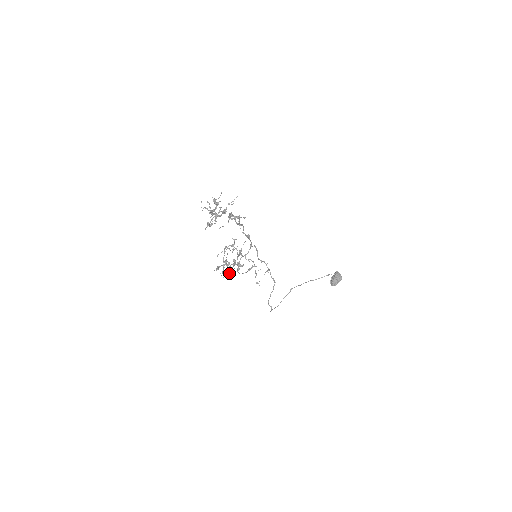
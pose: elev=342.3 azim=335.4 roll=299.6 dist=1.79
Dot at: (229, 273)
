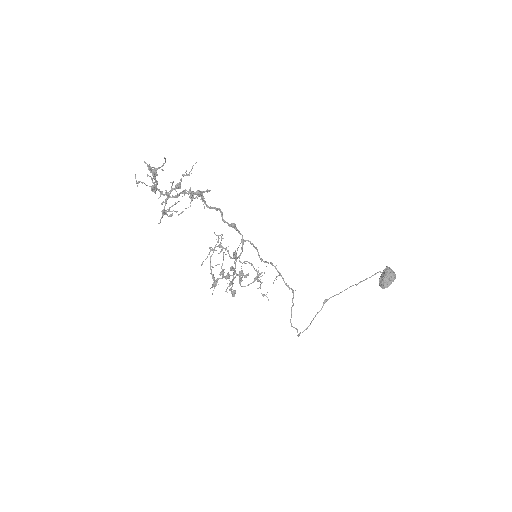
Dot at: (231, 288)
